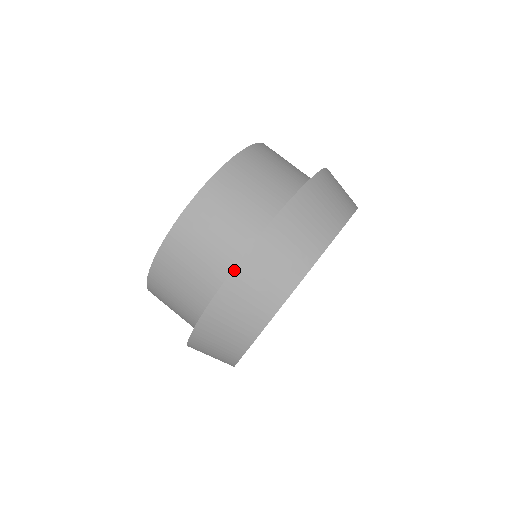
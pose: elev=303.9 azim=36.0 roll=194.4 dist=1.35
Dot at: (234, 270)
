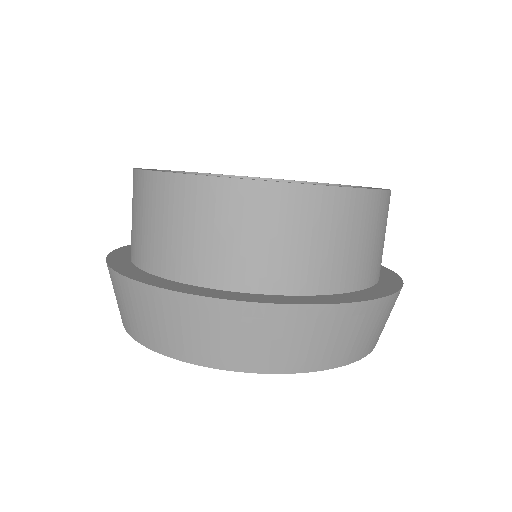
Dot at: (141, 283)
